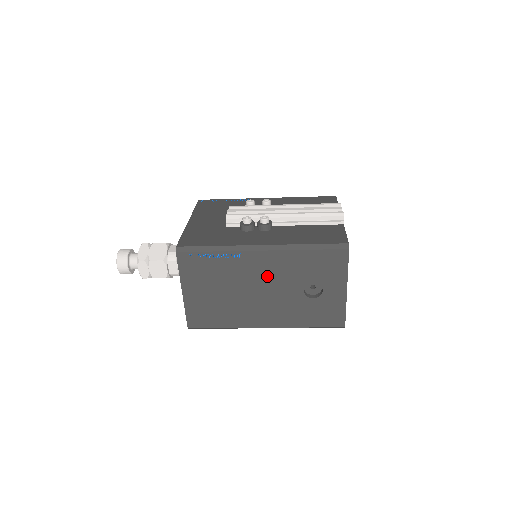
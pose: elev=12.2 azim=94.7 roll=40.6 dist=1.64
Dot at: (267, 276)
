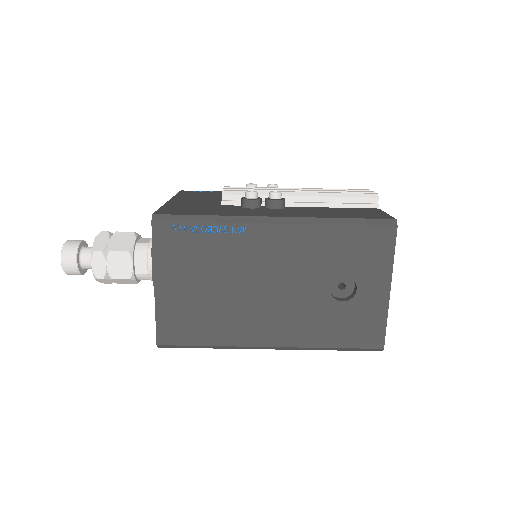
Dot at: (280, 264)
